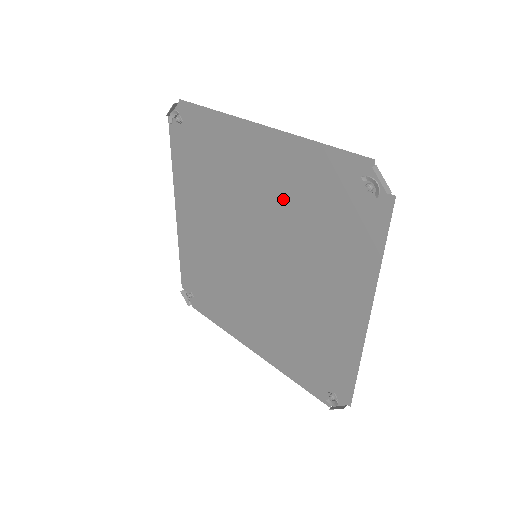
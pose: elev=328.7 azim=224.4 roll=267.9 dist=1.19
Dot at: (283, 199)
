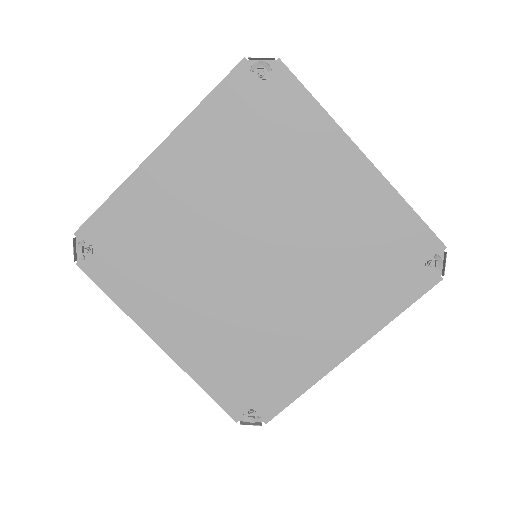
Dot at: (338, 226)
